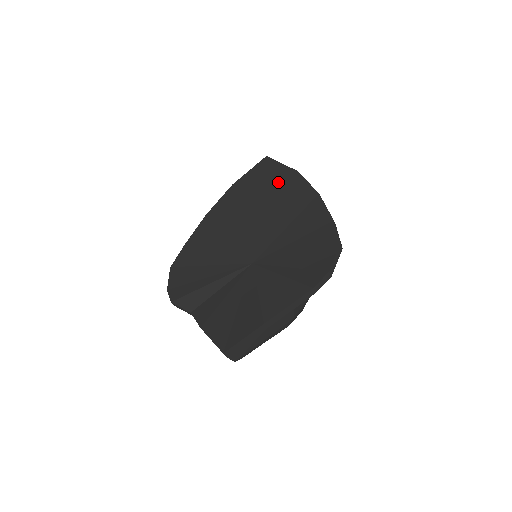
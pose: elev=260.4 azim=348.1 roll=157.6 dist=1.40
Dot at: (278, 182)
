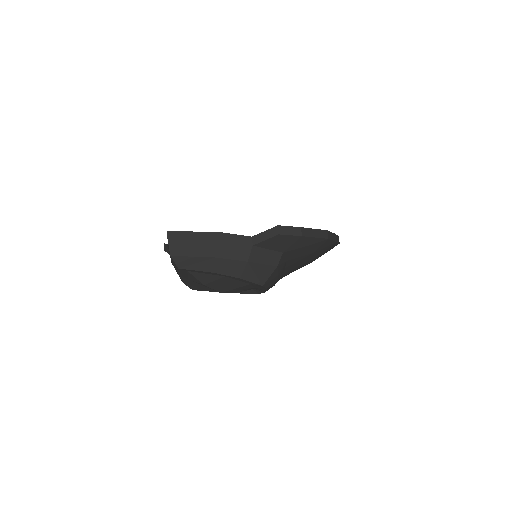
Dot at: occluded
